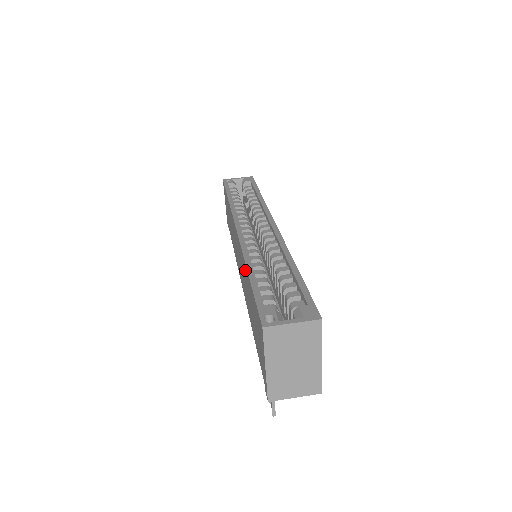
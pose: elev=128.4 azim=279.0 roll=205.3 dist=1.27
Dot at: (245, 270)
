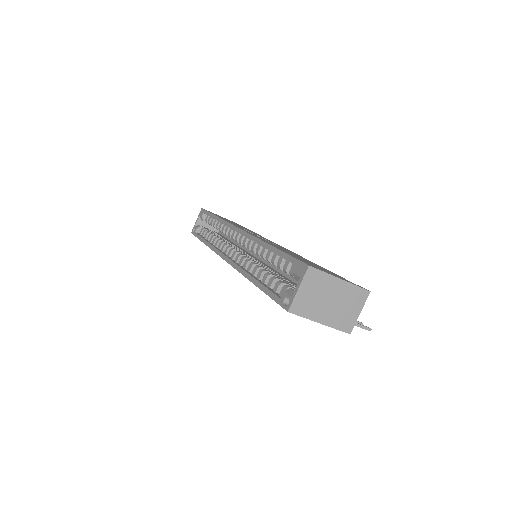
Dot at: occluded
